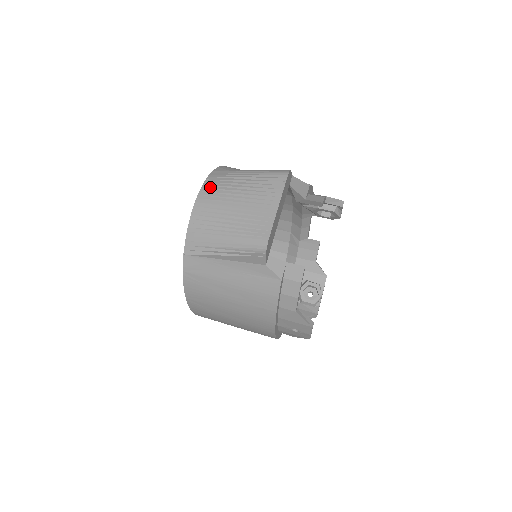
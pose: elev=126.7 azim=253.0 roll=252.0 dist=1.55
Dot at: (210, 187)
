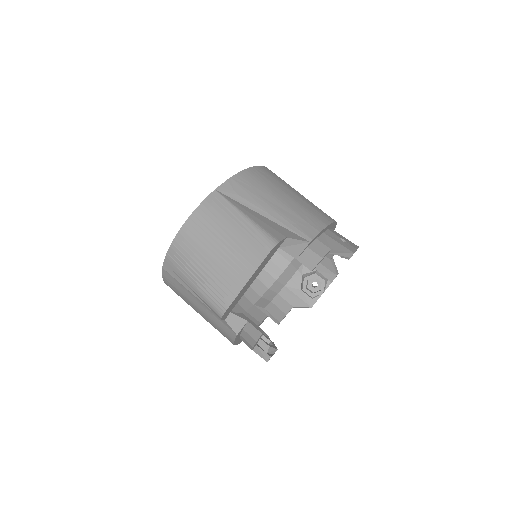
Dot at: (200, 218)
